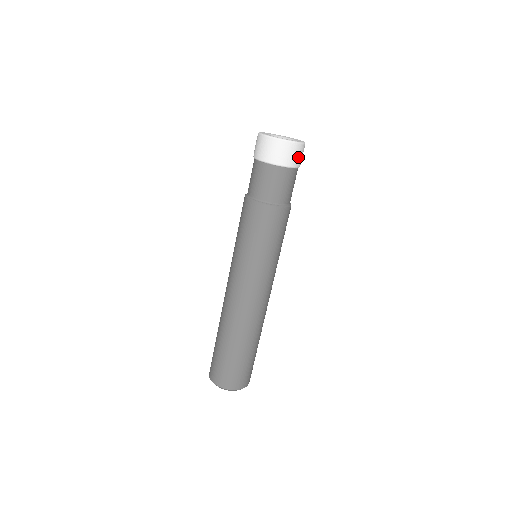
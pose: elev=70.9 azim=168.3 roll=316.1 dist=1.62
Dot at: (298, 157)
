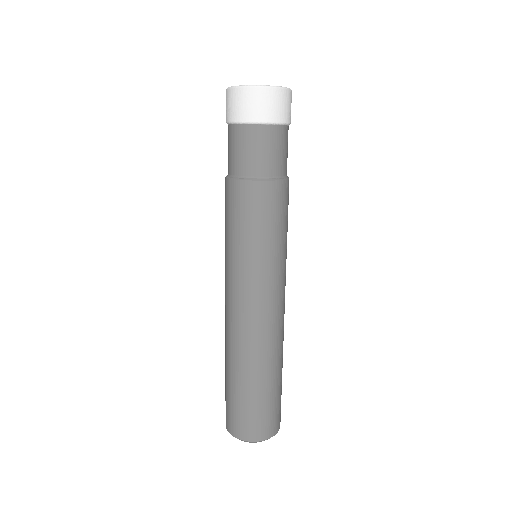
Dot at: (263, 107)
